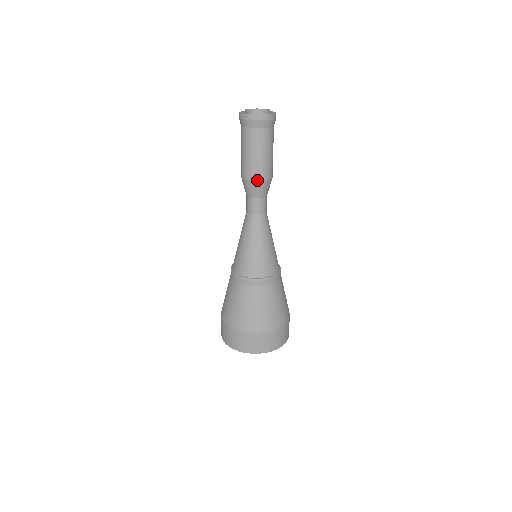
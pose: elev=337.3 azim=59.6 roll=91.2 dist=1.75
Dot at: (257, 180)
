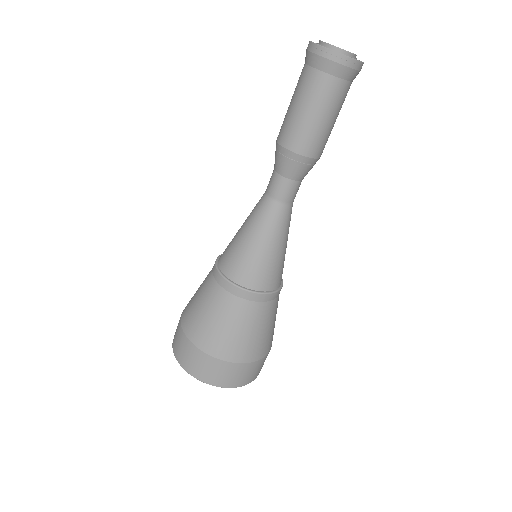
Dot at: (295, 151)
